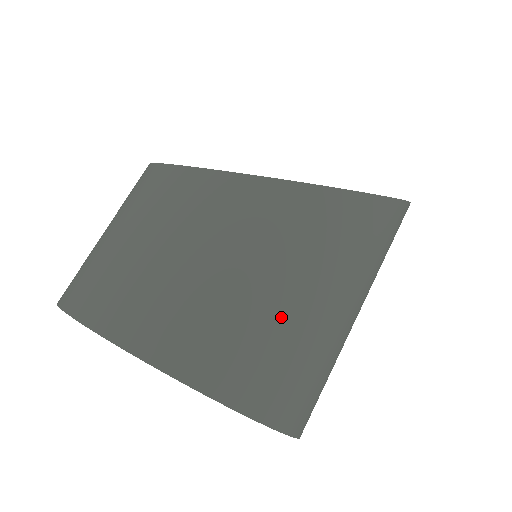
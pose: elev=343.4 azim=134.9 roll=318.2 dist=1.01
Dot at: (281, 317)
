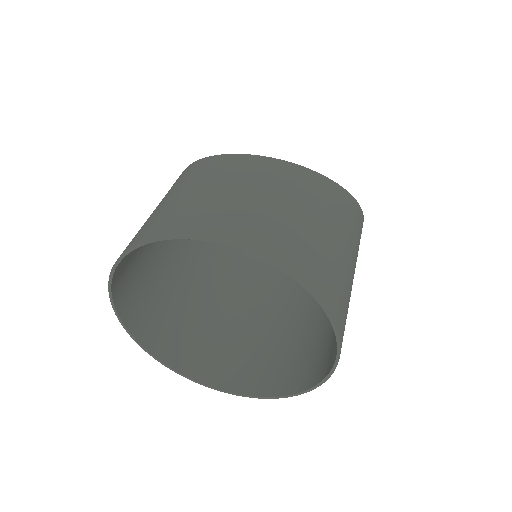
Dot at: (343, 265)
